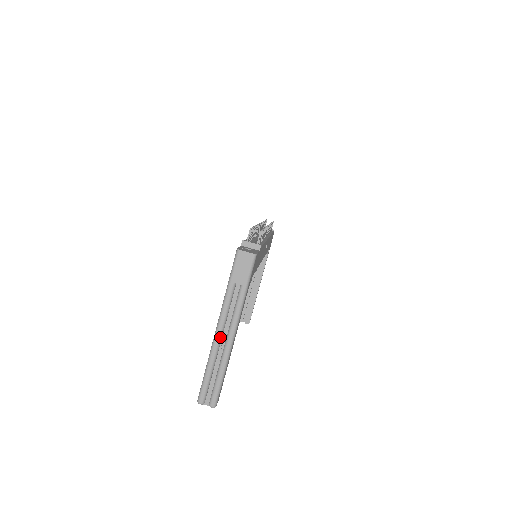
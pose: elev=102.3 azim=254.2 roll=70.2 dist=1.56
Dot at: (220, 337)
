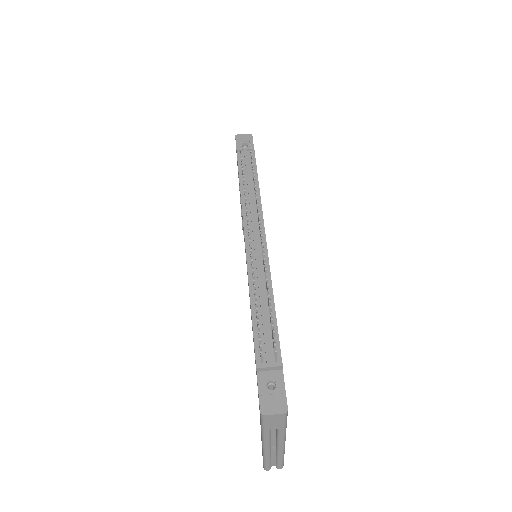
Dot at: (269, 449)
